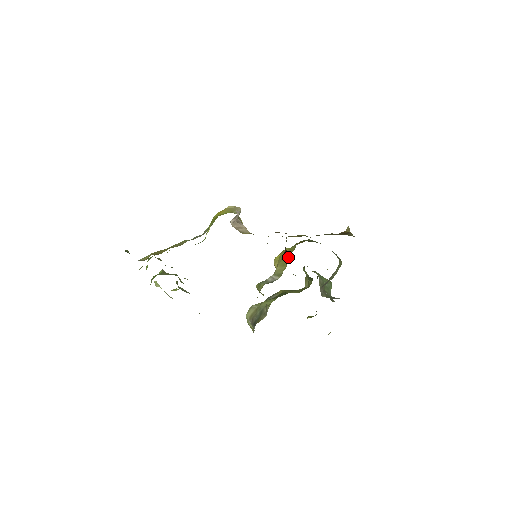
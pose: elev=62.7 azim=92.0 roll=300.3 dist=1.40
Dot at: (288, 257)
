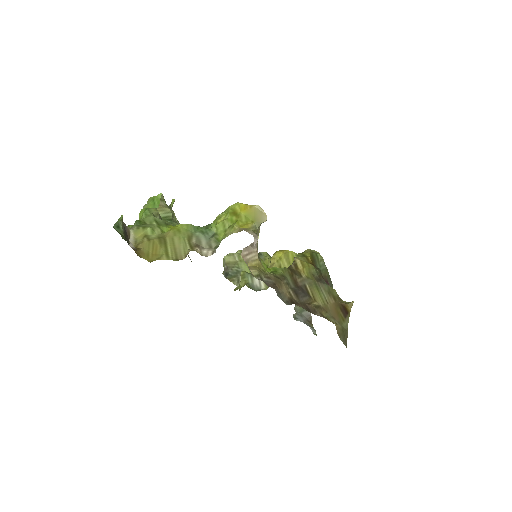
Dot at: occluded
